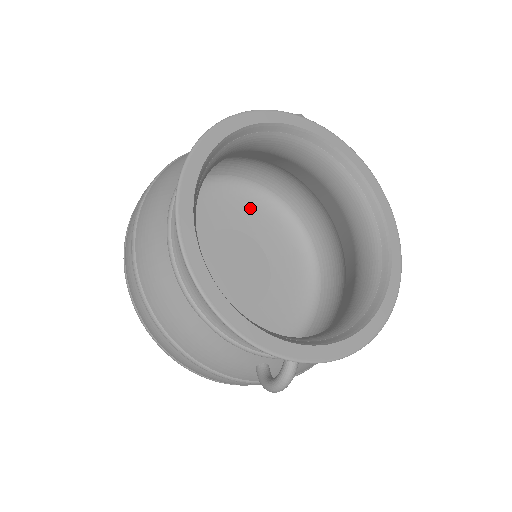
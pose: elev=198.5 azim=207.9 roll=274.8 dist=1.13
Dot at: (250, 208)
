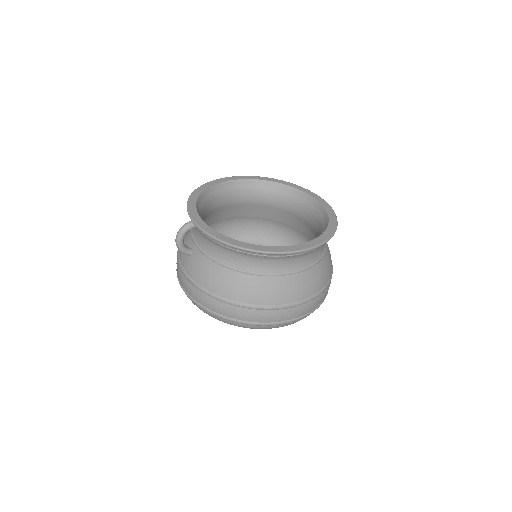
Dot at: occluded
